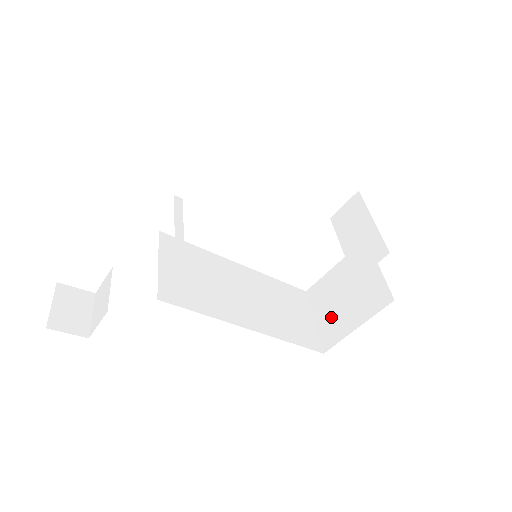
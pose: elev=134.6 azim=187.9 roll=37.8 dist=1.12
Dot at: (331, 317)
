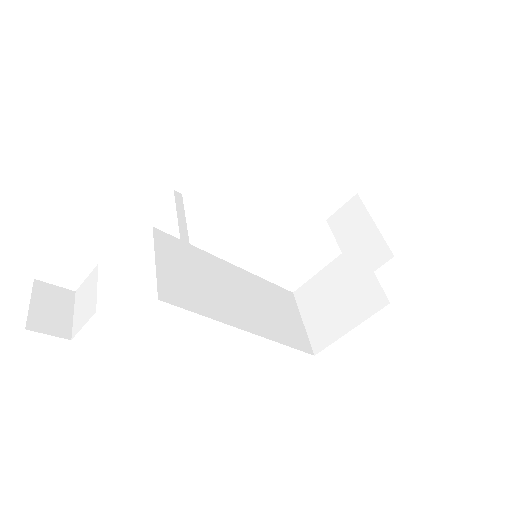
Dot at: (322, 319)
